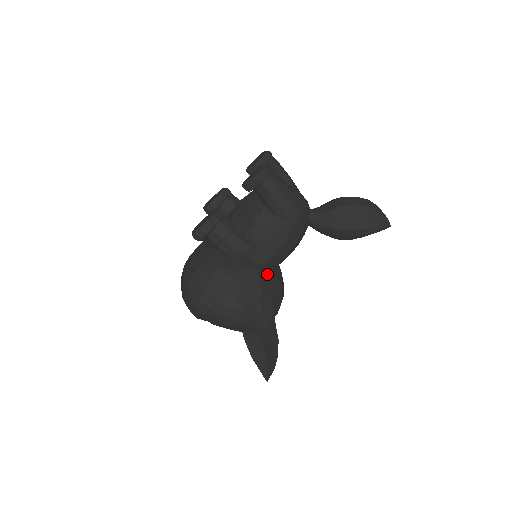
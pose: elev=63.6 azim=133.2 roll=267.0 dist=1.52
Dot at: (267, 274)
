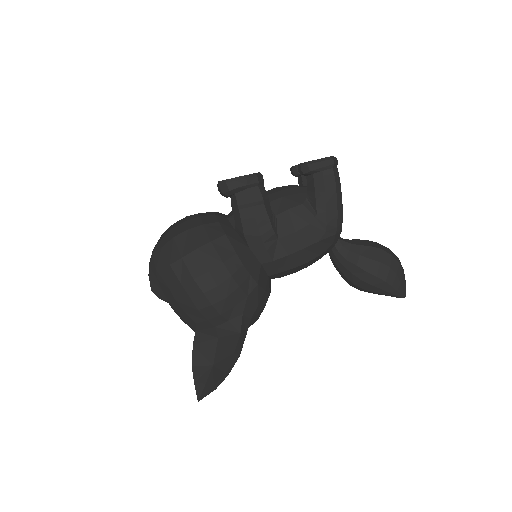
Dot at: (265, 275)
